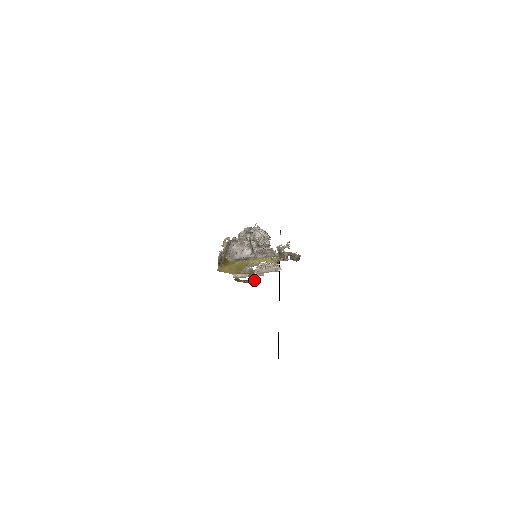
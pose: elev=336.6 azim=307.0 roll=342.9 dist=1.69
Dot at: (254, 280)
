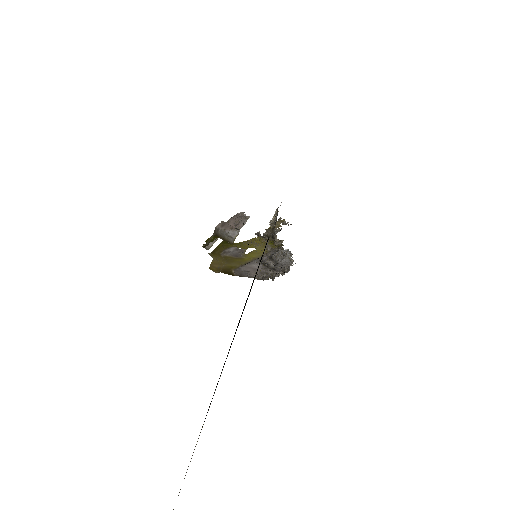
Dot at: (216, 237)
